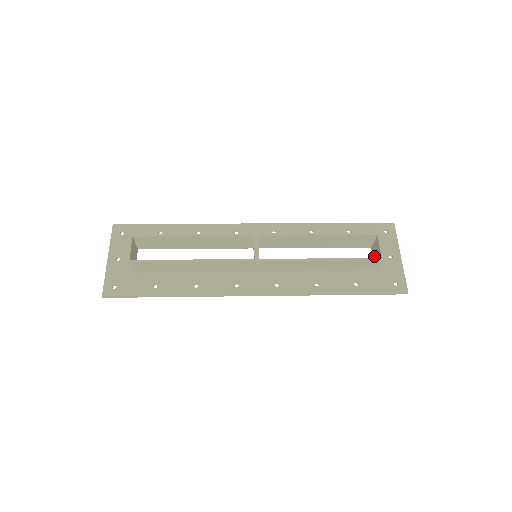
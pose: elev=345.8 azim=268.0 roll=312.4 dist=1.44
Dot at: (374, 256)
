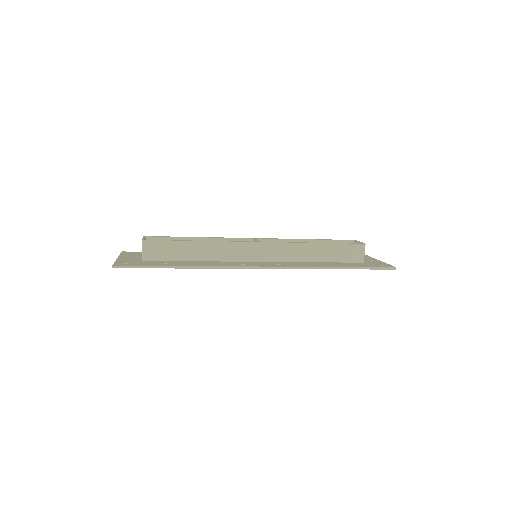
Dot at: occluded
